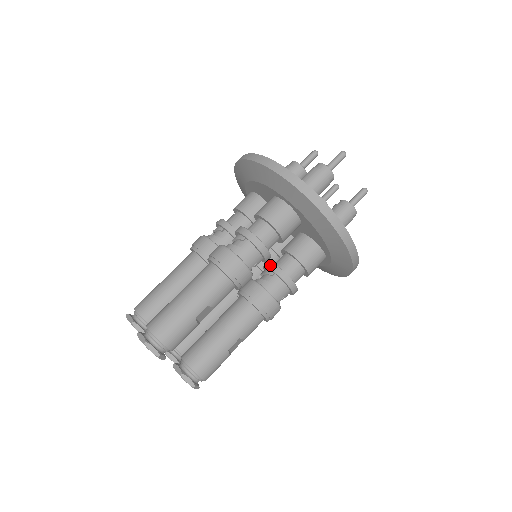
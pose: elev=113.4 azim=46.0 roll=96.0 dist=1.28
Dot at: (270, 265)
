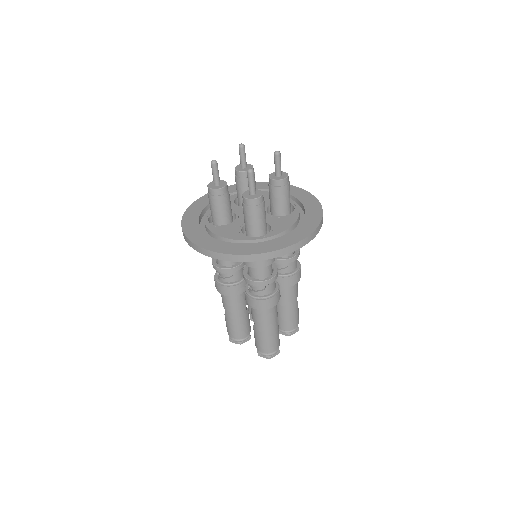
Dot at: (275, 262)
